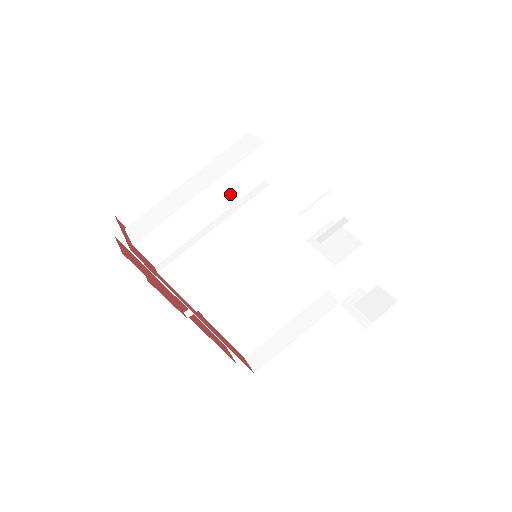
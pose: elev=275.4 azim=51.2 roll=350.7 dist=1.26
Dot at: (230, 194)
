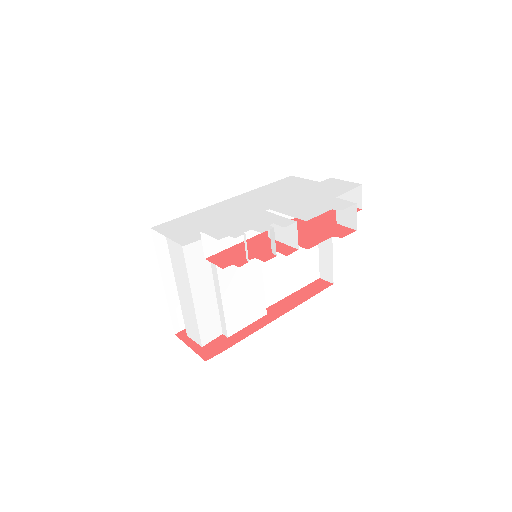
Dot at: (203, 271)
